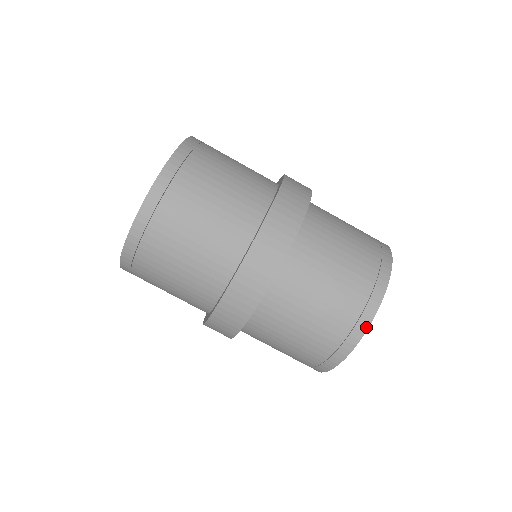
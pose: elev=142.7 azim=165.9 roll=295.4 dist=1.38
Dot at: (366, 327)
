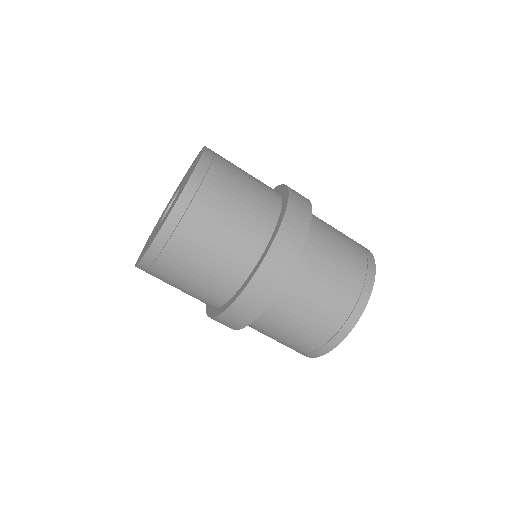
Dot at: (319, 355)
